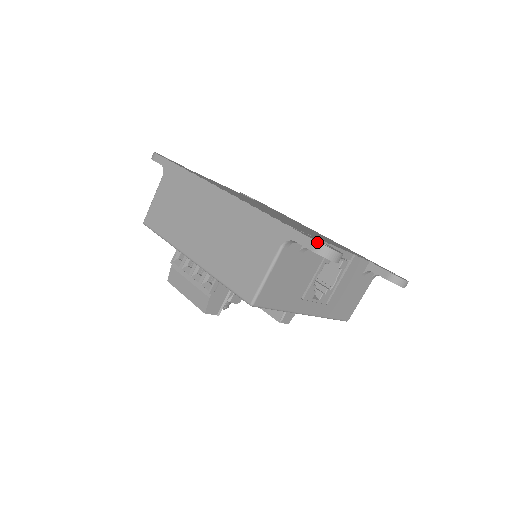
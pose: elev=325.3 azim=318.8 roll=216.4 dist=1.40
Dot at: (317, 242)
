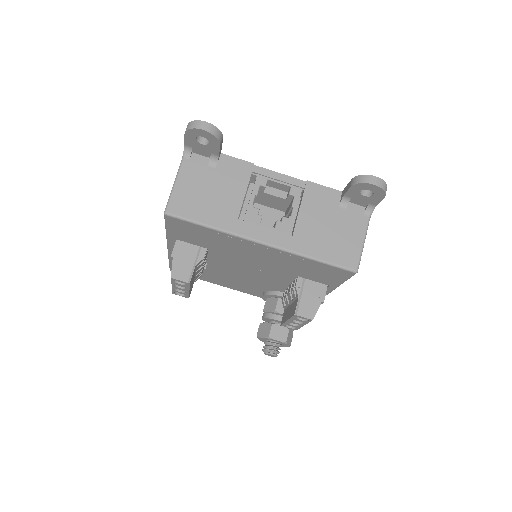
Dot at: (187, 125)
